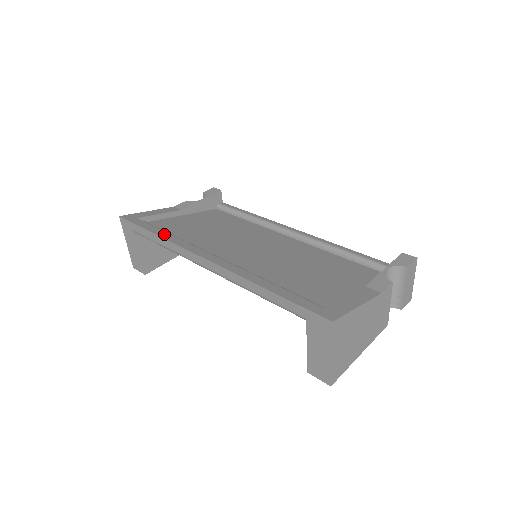
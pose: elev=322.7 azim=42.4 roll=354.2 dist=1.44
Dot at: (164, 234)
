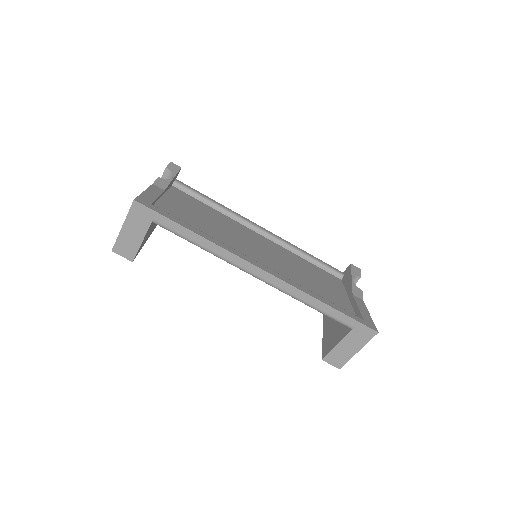
Dot at: (203, 234)
